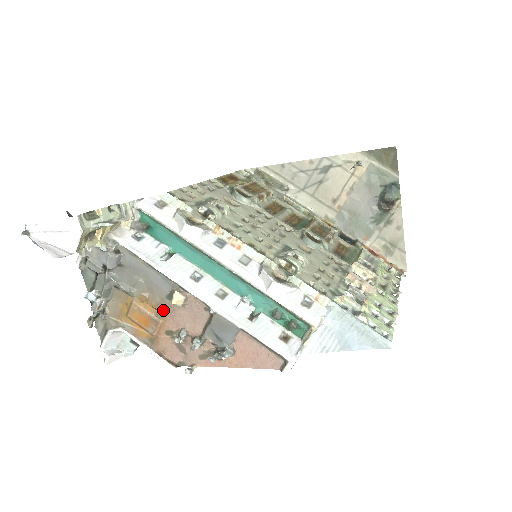
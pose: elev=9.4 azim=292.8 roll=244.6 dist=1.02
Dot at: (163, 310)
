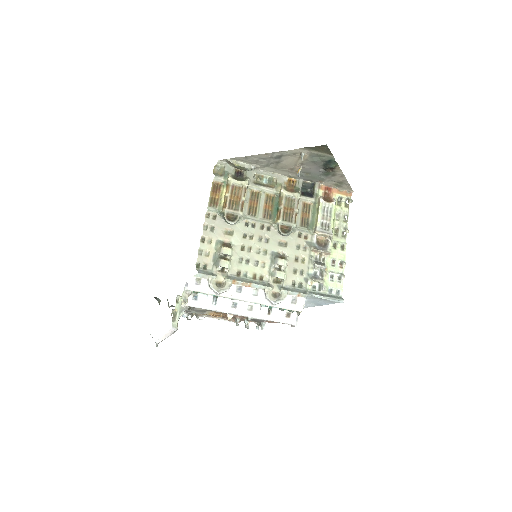
Dot at: (223, 314)
